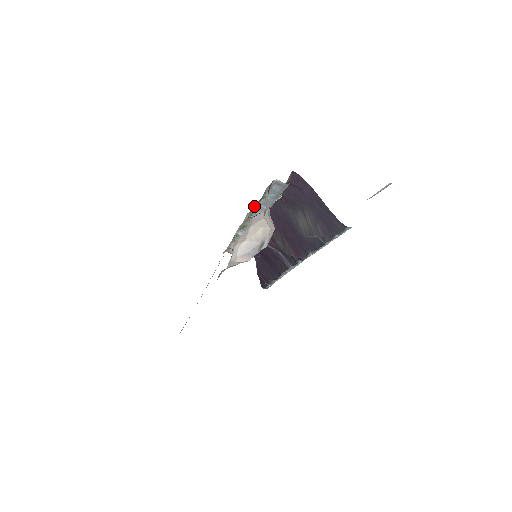
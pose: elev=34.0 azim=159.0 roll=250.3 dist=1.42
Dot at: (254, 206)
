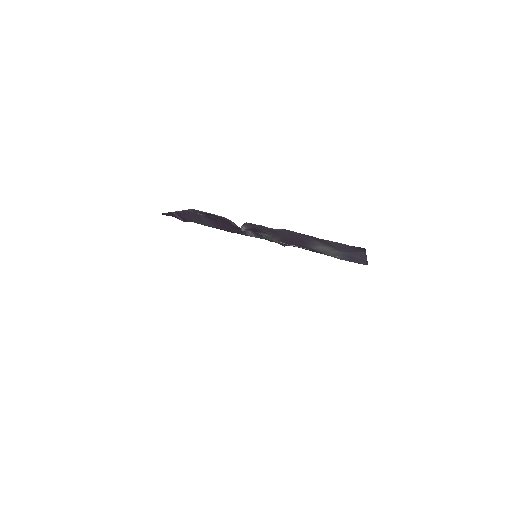
Dot at: occluded
